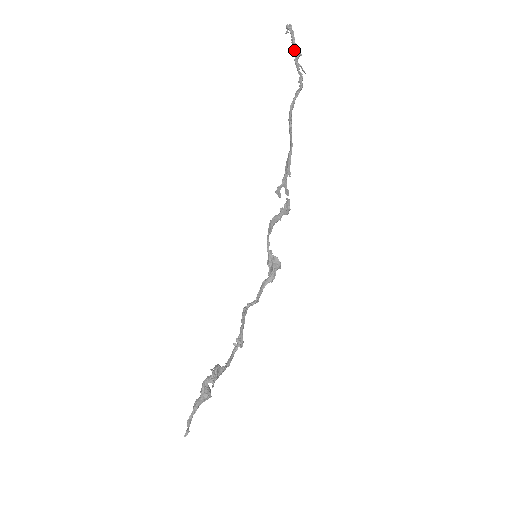
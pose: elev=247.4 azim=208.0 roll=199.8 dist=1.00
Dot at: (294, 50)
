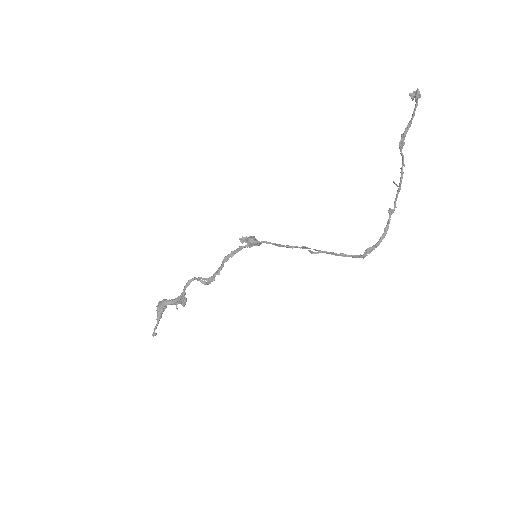
Dot at: (402, 139)
